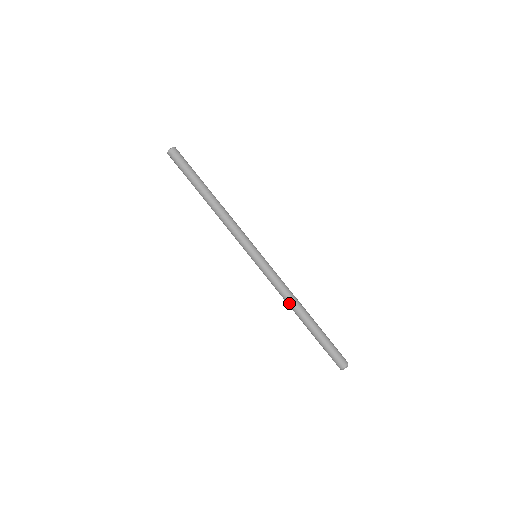
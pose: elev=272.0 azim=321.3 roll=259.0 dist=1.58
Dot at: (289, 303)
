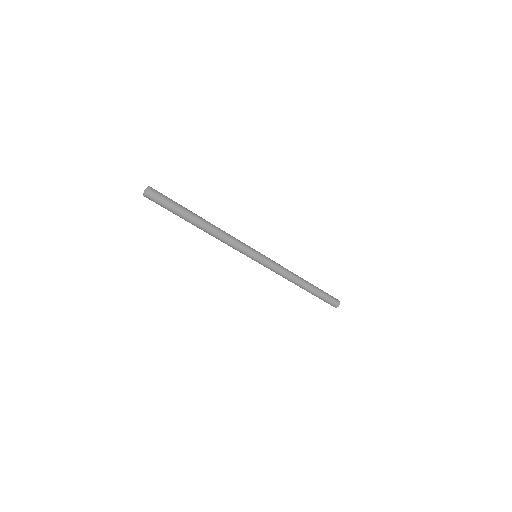
Dot at: occluded
